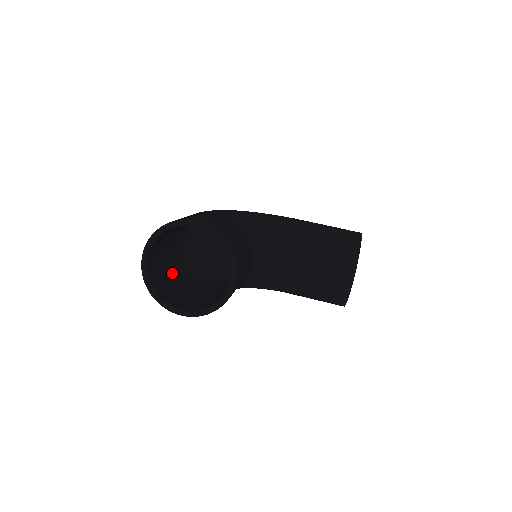
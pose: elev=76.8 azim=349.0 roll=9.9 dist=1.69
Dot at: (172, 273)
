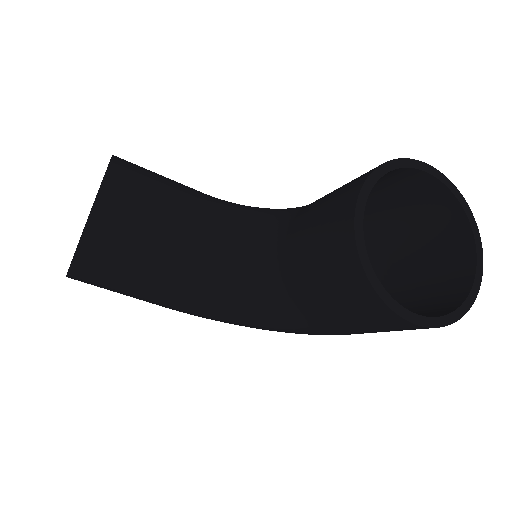
Dot at: occluded
